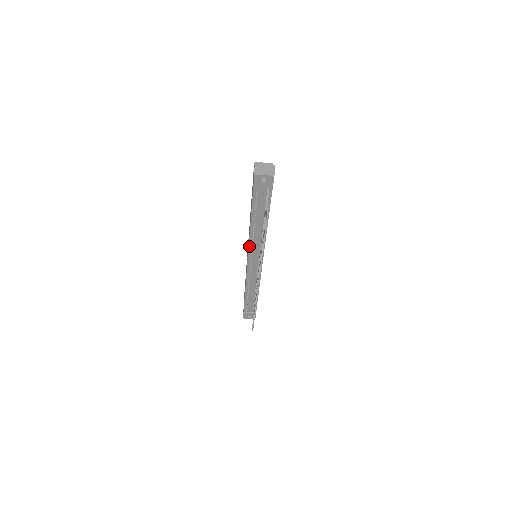
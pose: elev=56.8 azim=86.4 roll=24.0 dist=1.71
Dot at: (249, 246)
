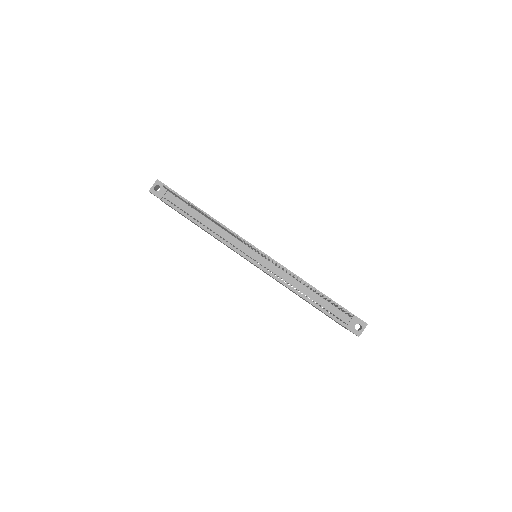
Dot at: (227, 245)
